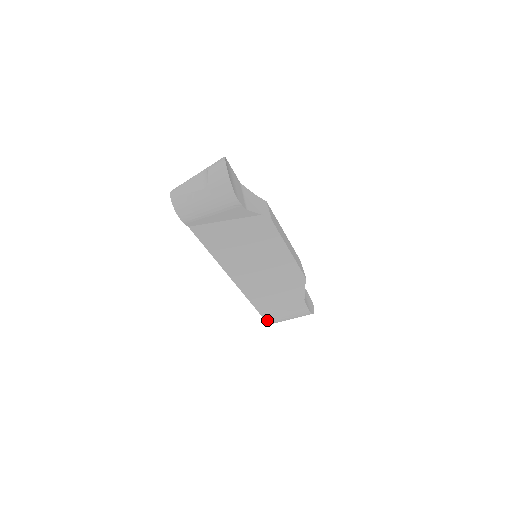
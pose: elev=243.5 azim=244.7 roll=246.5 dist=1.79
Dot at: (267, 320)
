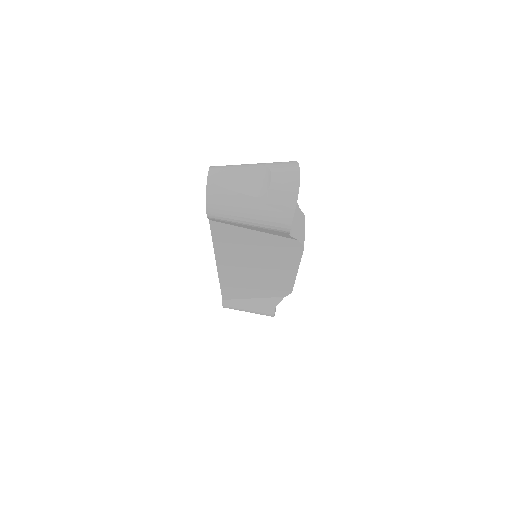
Dot at: (226, 305)
